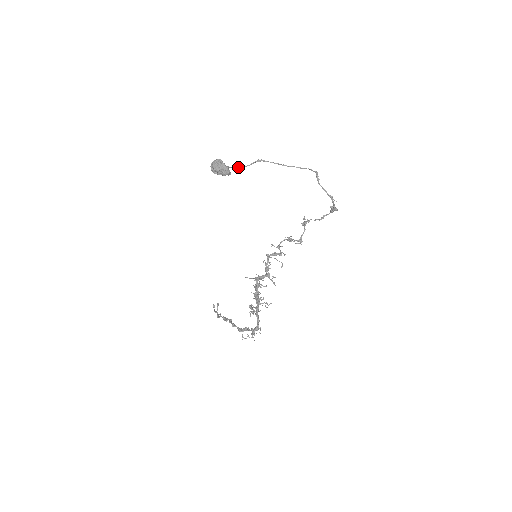
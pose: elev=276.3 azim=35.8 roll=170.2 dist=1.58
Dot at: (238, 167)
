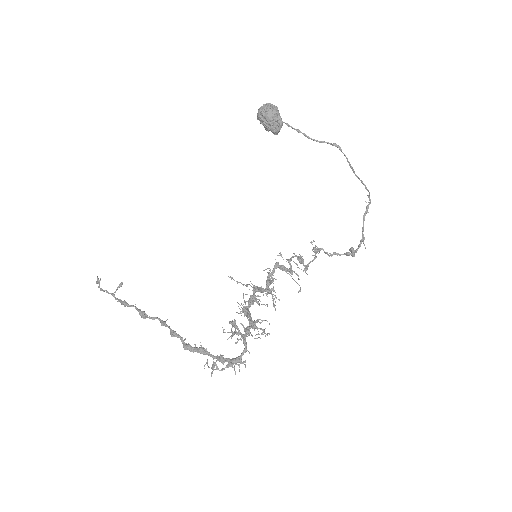
Dot at: (303, 133)
